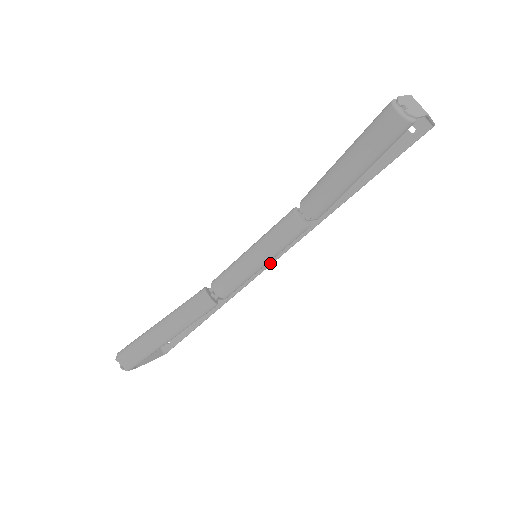
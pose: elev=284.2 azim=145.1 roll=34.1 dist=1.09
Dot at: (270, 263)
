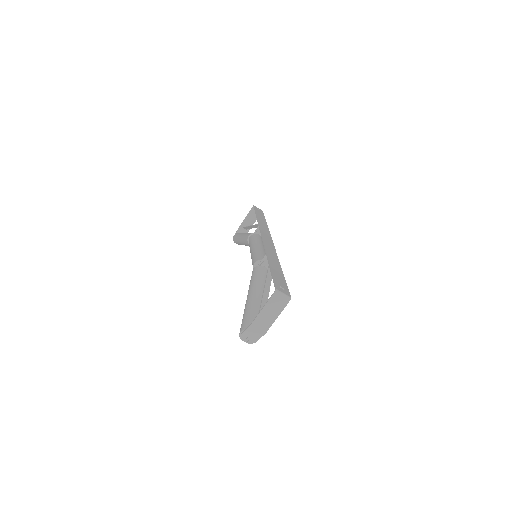
Dot at: occluded
